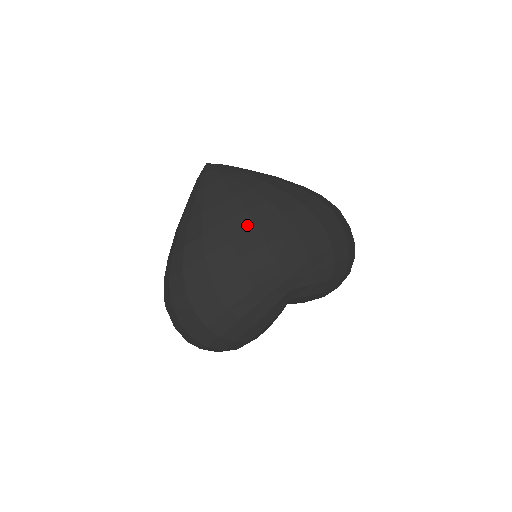
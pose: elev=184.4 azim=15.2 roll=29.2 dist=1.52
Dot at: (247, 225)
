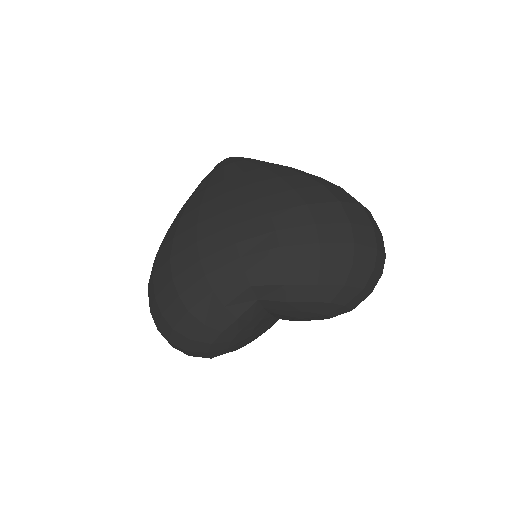
Dot at: (219, 207)
